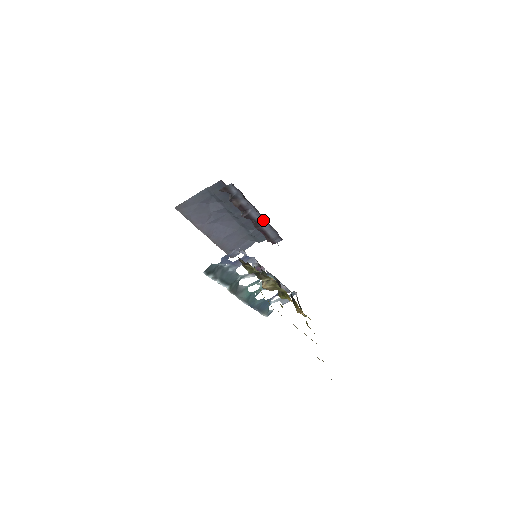
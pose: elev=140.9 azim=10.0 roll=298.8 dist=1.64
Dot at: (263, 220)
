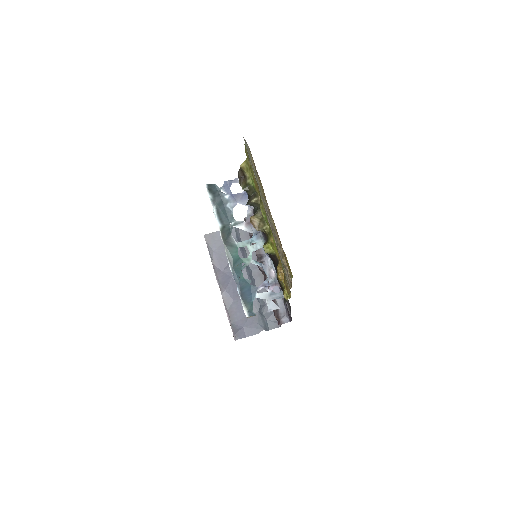
Dot at: occluded
